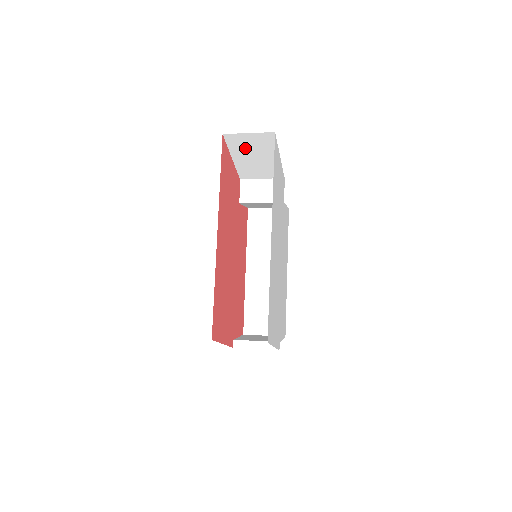
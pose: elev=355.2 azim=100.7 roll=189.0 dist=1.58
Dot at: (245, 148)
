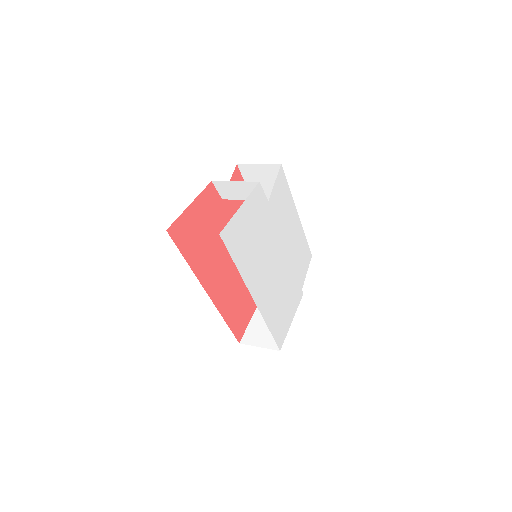
Dot at: occluded
